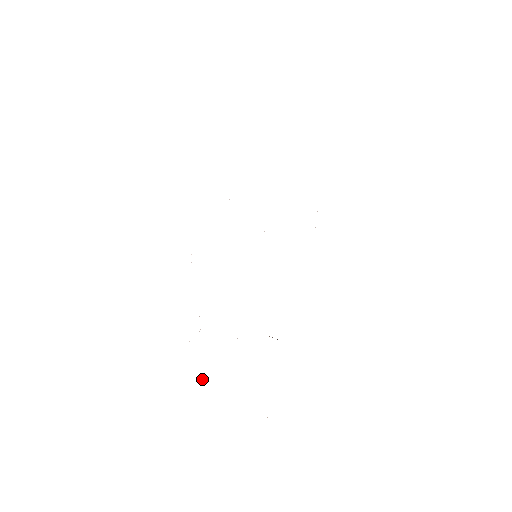
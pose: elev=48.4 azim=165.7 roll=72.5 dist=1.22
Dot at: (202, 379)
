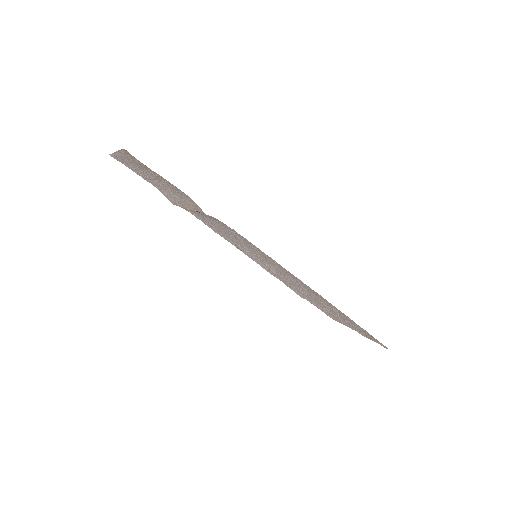
Dot at: (131, 163)
